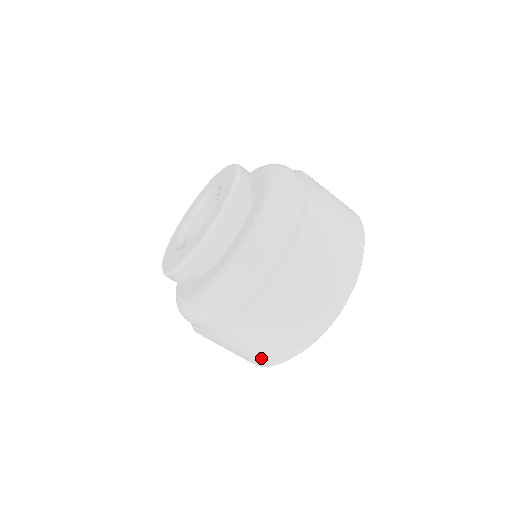
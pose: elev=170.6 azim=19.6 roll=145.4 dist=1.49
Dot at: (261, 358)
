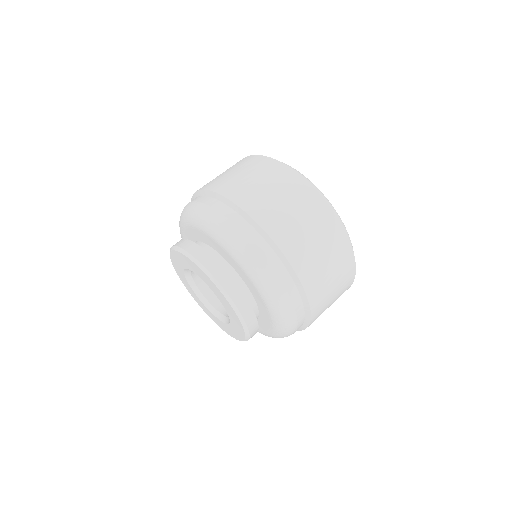
Dot at: occluded
